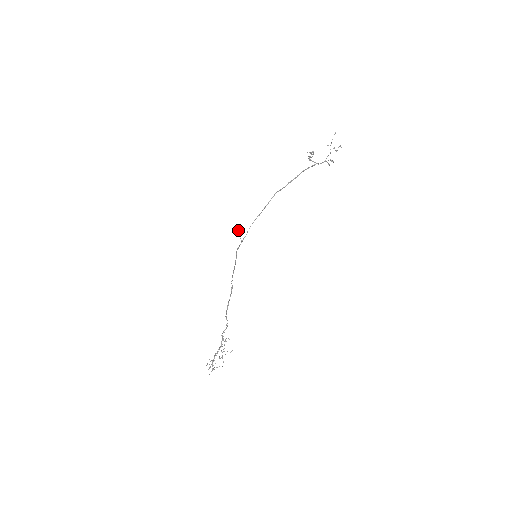
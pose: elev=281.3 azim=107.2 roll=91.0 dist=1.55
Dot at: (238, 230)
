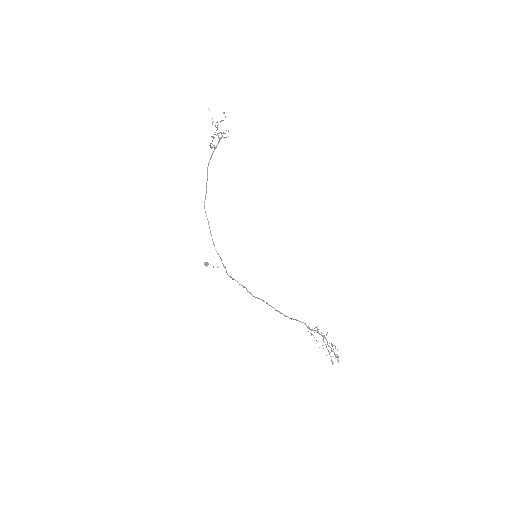
Dot at: (208, 264)
